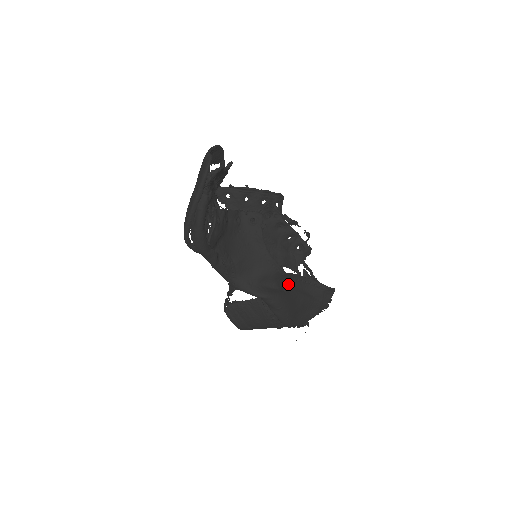
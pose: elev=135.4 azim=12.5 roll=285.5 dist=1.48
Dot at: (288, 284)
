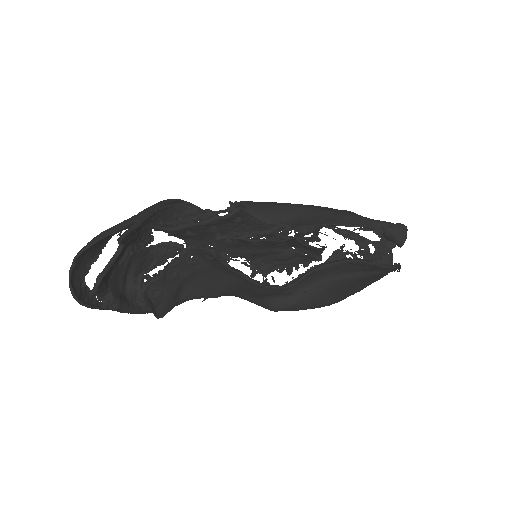
Dot at: (311, 280)
